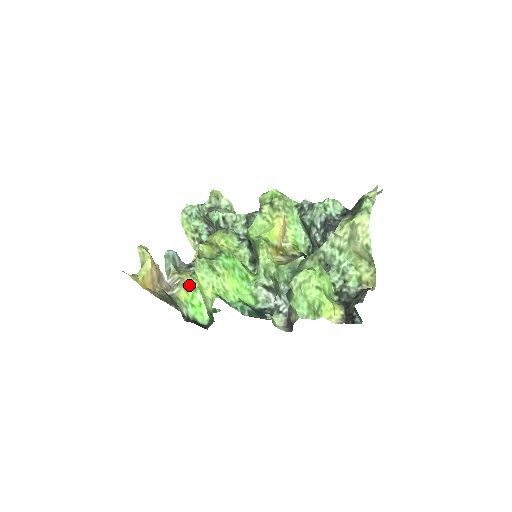
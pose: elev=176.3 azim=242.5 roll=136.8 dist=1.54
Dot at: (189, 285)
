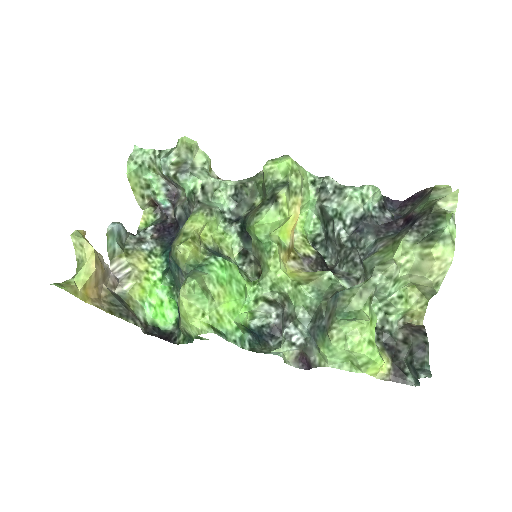
Dot at: (145, 277)
